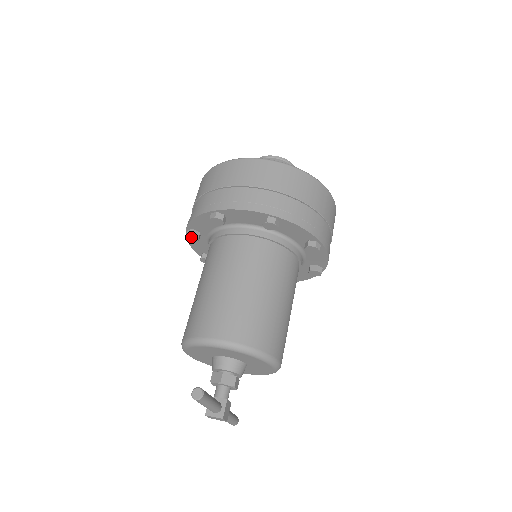
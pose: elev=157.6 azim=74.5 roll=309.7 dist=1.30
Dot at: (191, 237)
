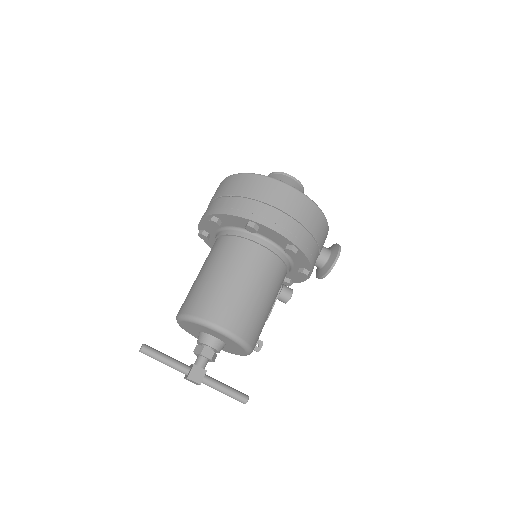
Dot at: occluded
